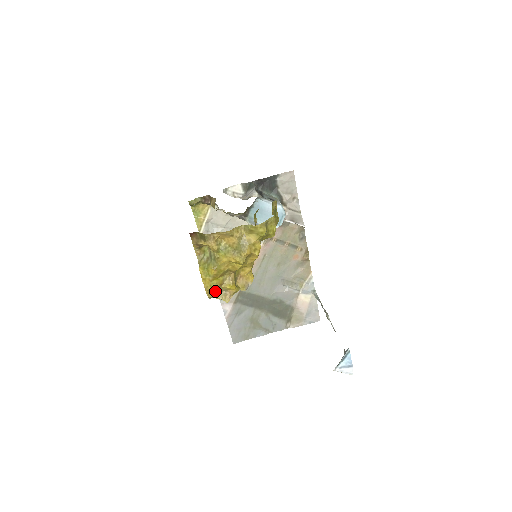
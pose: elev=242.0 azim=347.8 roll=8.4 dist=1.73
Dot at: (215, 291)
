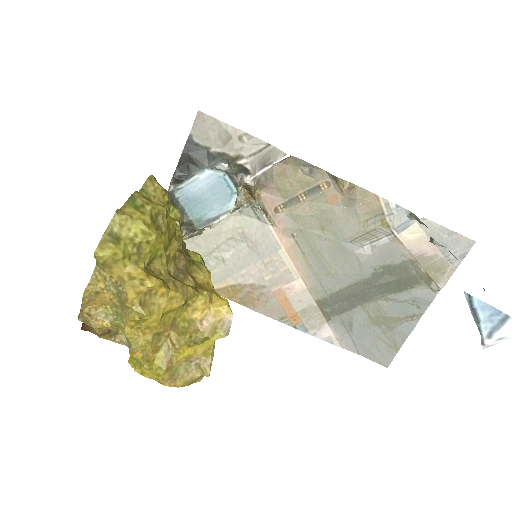
Dot at: (177, 374)
